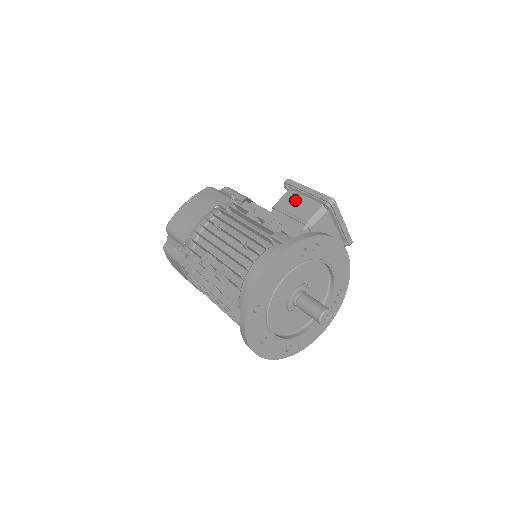
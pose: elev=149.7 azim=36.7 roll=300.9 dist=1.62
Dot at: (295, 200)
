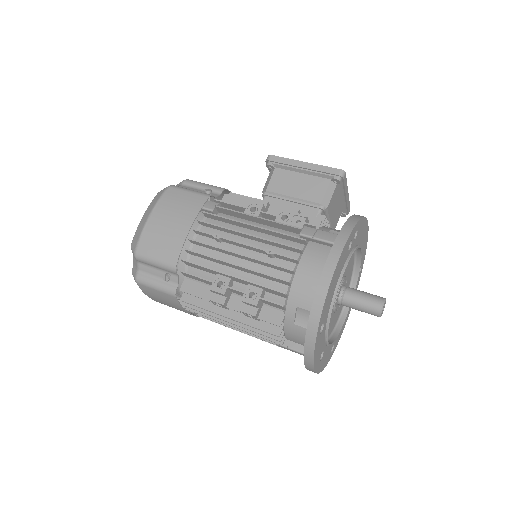
Dot at: (291, 180)
